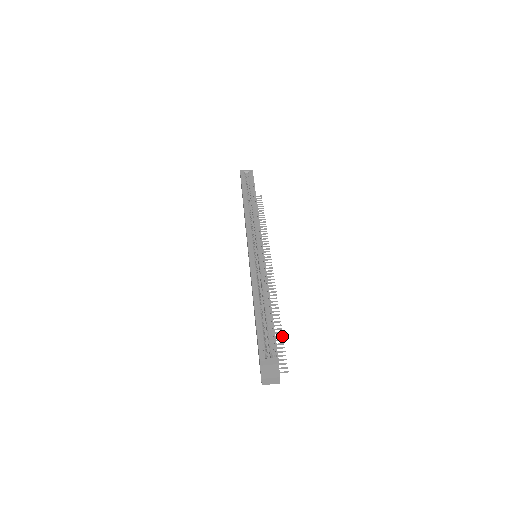
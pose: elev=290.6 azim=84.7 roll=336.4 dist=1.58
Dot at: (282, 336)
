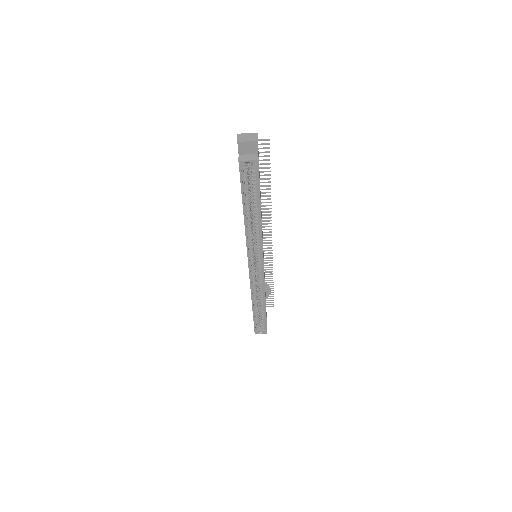
Dot at: occluded
